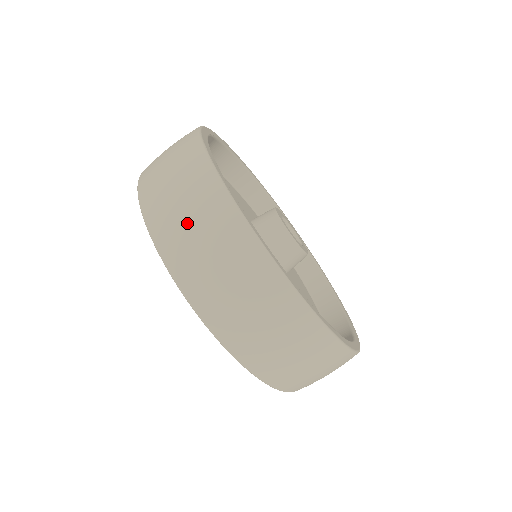
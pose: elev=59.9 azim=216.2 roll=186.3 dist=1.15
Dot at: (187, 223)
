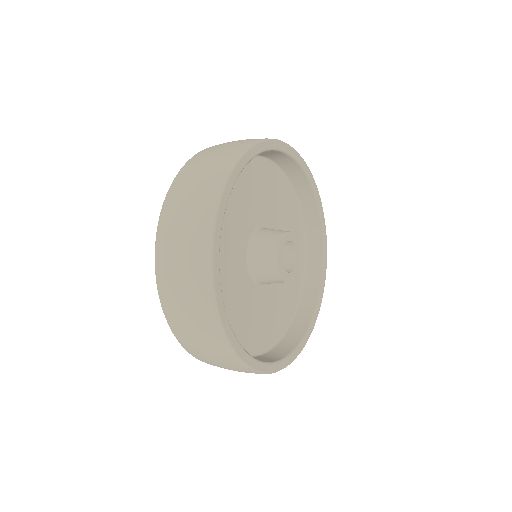
Dot at: (209, 157)
